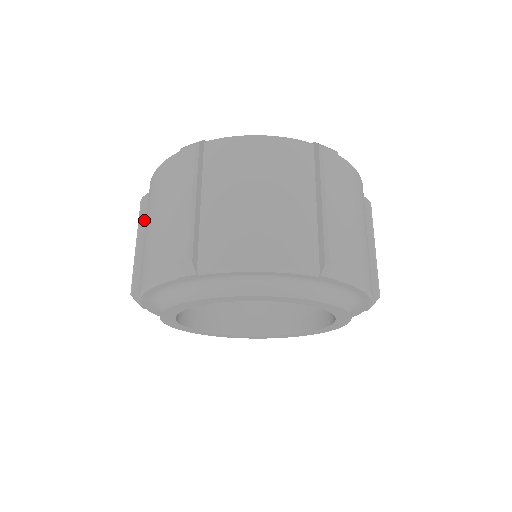
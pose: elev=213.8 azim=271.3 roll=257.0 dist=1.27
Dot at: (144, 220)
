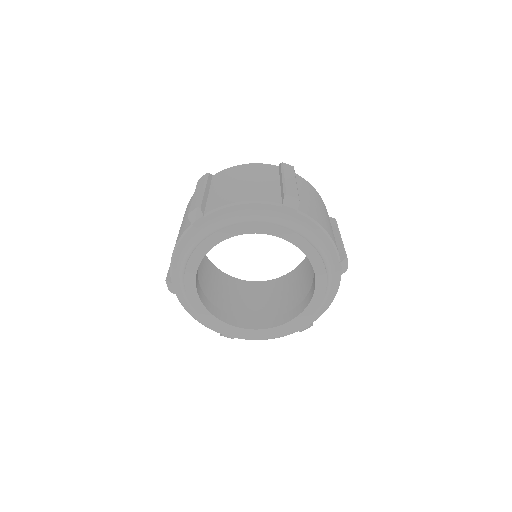
Dot at: occluded
